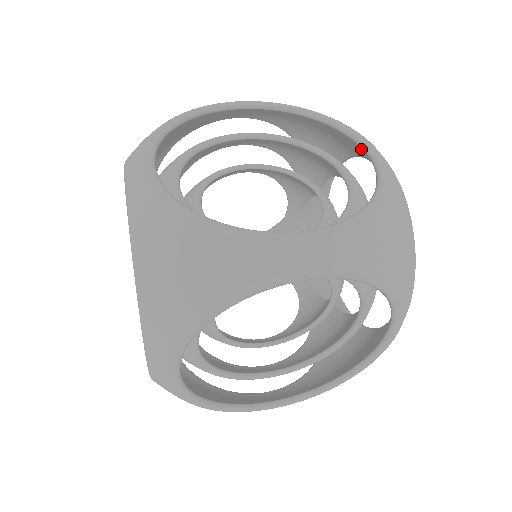
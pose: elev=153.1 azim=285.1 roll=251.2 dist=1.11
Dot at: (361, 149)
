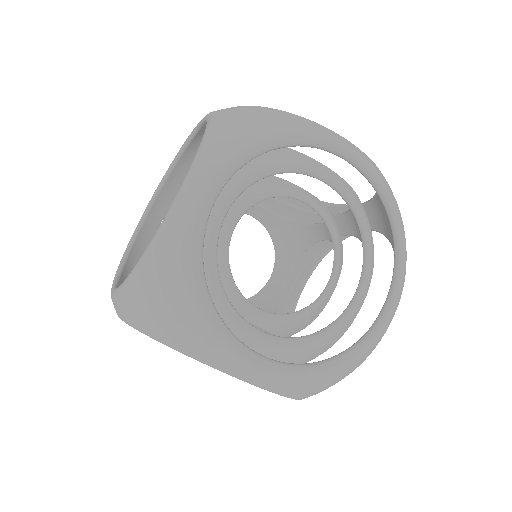
Dot at: occluded
